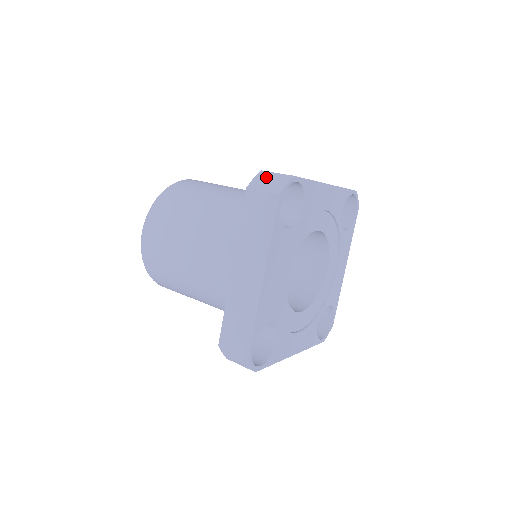
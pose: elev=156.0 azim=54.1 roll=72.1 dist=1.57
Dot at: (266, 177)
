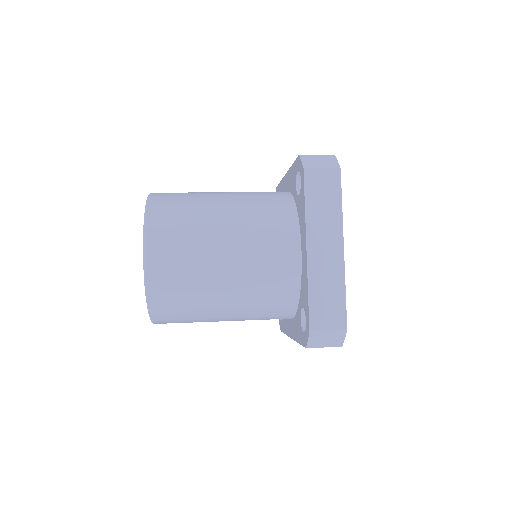
Dot at: (312, 158)
